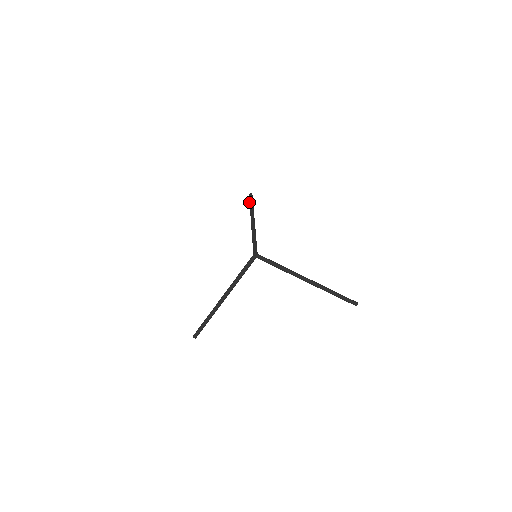
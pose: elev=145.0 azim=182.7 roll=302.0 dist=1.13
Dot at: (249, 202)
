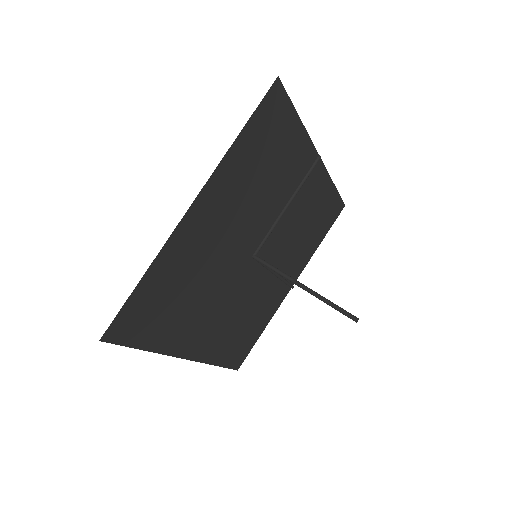
Dot at: (308, 171)
